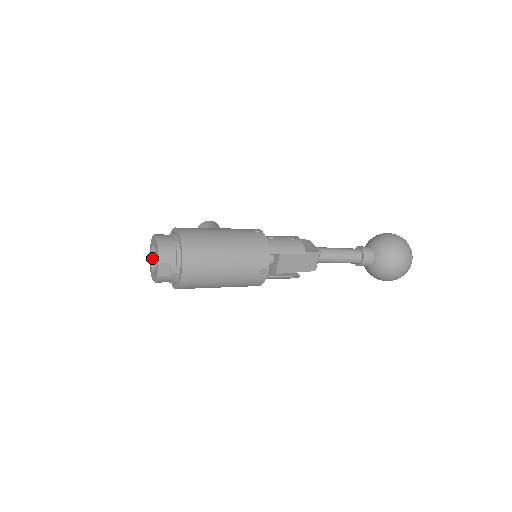
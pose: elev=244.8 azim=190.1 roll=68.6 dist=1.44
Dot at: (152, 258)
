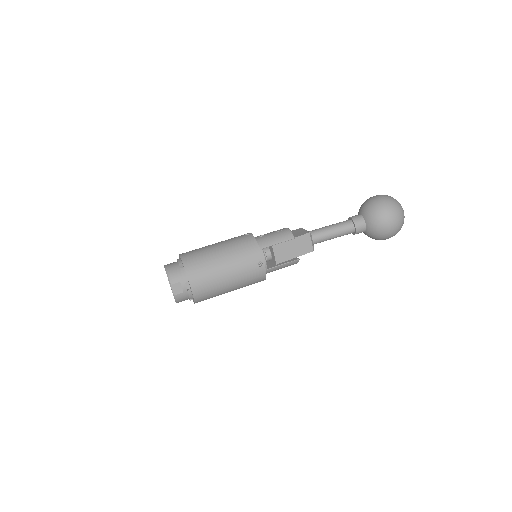
Dot at: occluded
